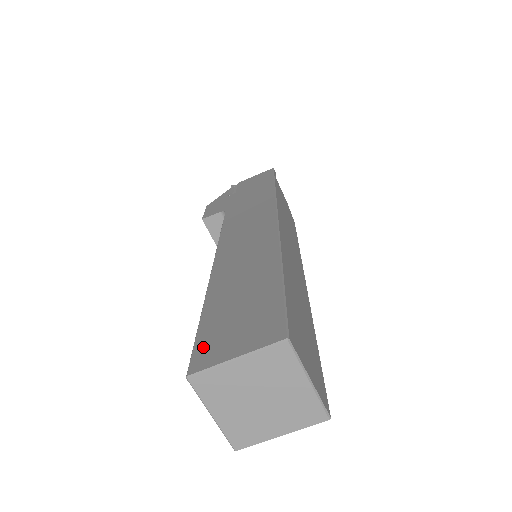
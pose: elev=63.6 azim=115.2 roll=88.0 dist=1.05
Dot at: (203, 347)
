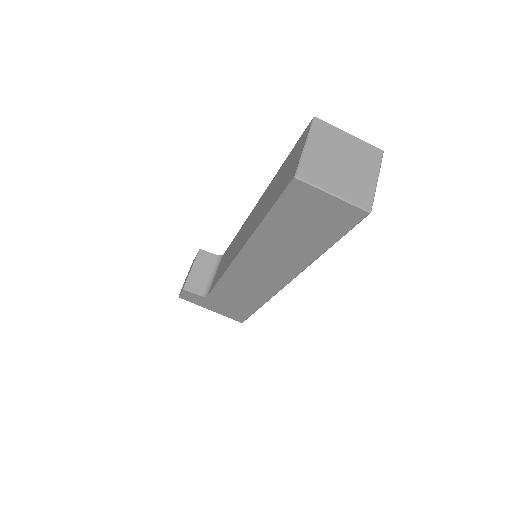
Dot at: occluded
